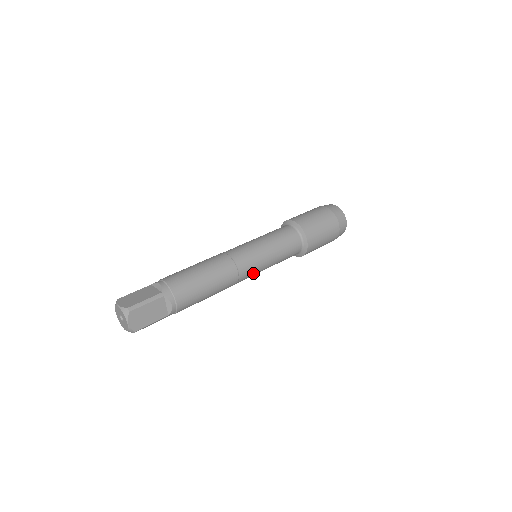
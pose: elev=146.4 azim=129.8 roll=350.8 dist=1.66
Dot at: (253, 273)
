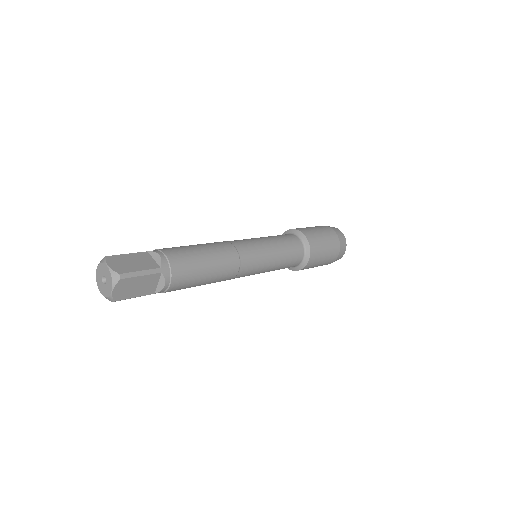
Dot at: (249, 274)
